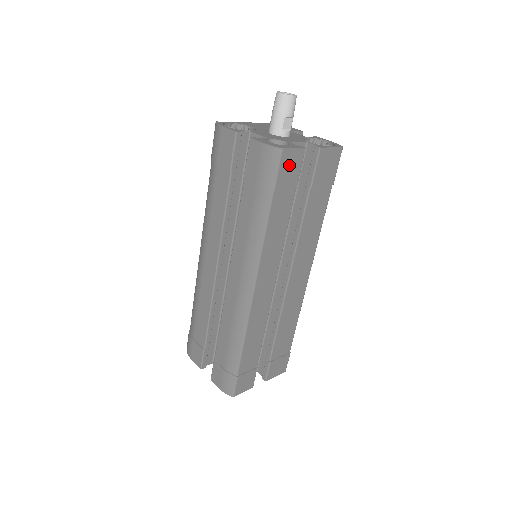
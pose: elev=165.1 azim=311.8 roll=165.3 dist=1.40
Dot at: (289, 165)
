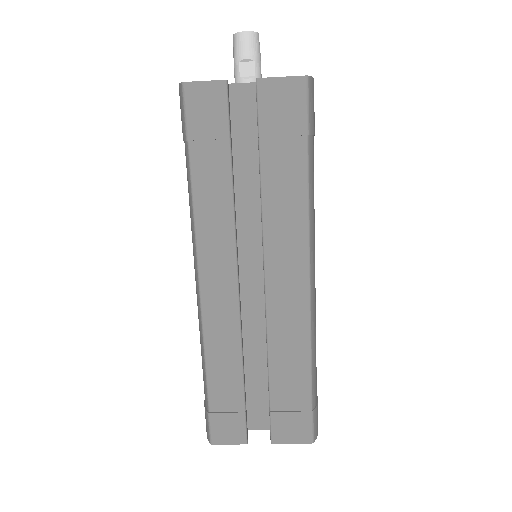
Dot at: (203, 105)
